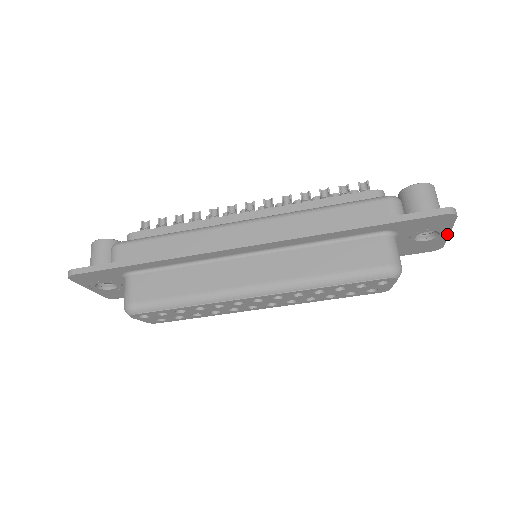
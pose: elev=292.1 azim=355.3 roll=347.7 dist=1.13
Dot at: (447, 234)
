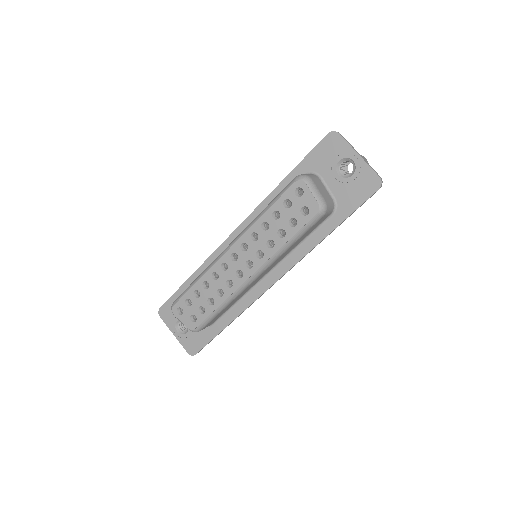
Dot at: (360, 158)
